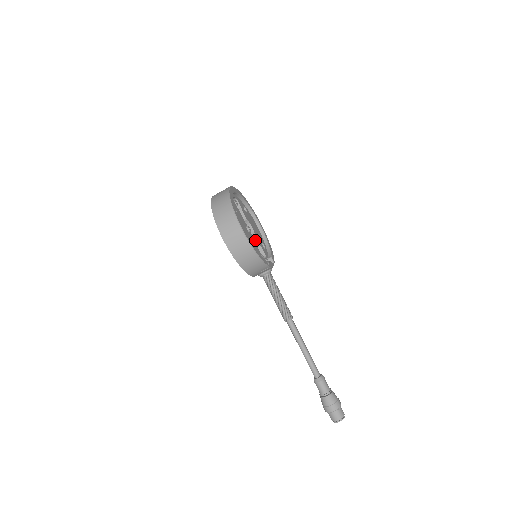
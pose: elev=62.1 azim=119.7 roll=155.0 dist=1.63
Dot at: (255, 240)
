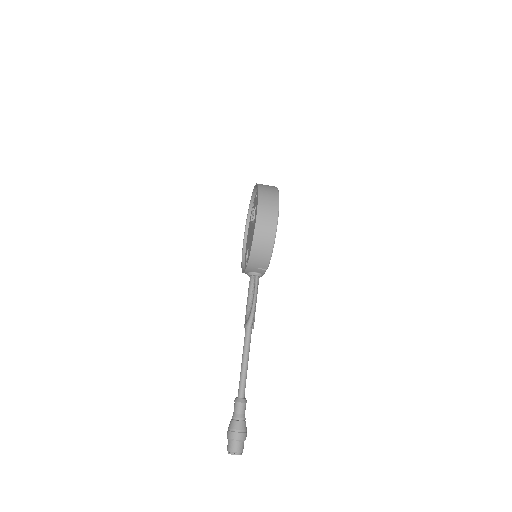
Dot at: occluded
